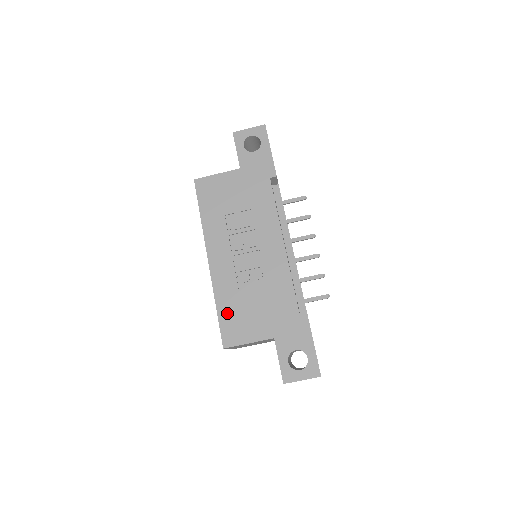
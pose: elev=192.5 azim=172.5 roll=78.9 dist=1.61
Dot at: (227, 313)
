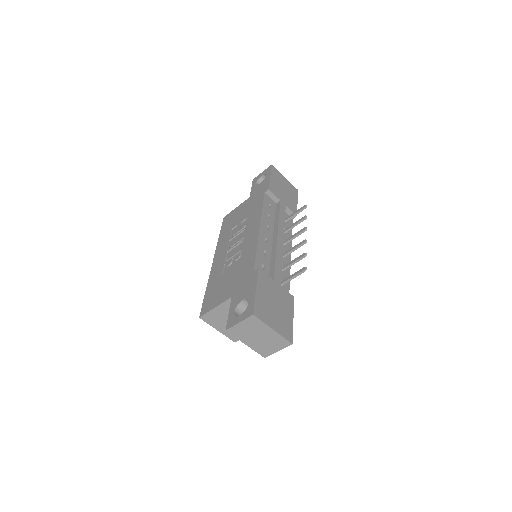
Dot at: (210, 291)
